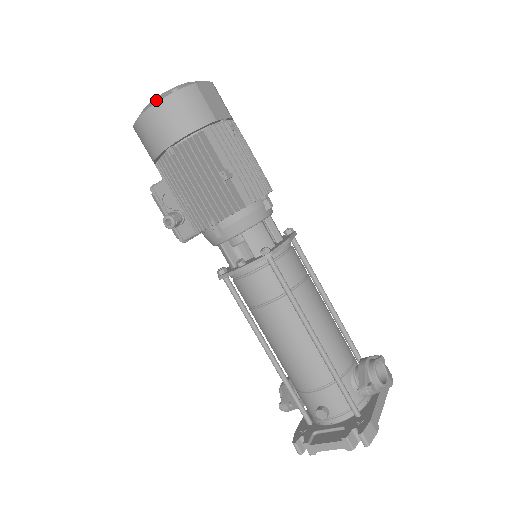
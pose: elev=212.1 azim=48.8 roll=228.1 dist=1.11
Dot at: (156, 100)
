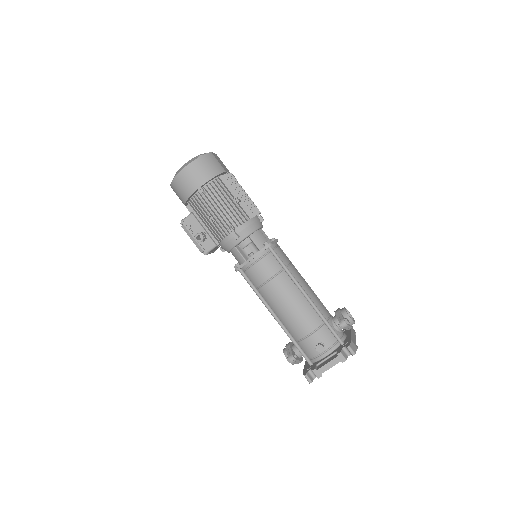
Dot at: (190, 161)
